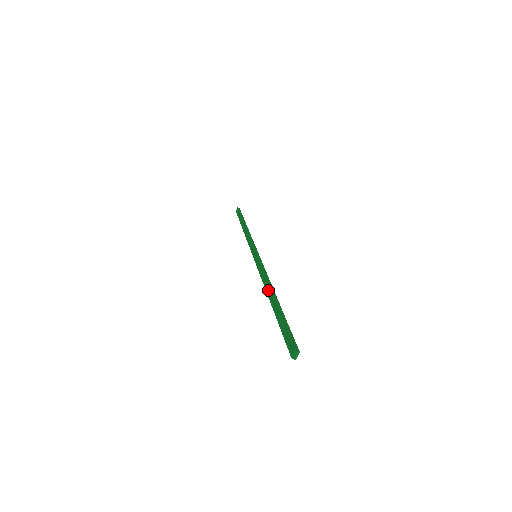
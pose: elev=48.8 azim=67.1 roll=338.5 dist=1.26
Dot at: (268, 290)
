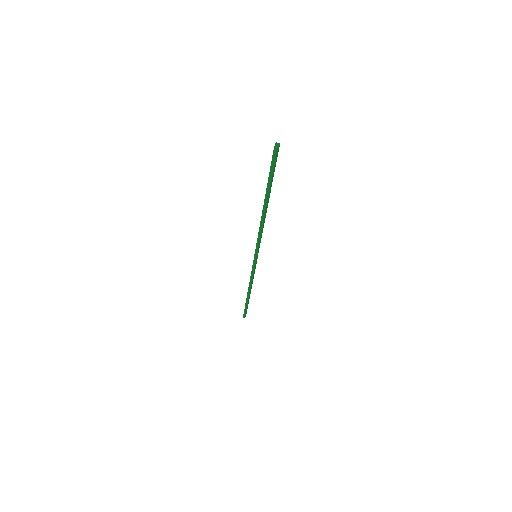
Dot at: (262, 214)
